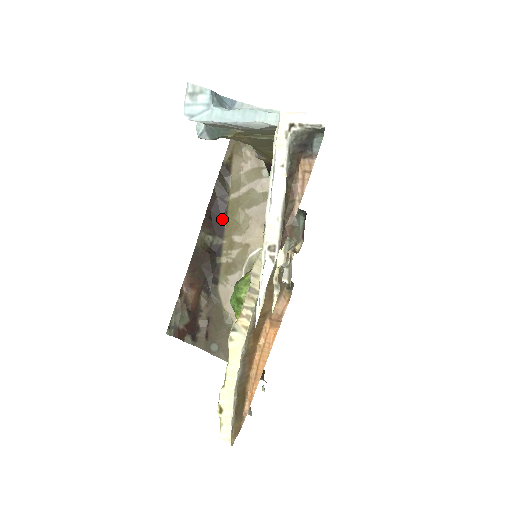
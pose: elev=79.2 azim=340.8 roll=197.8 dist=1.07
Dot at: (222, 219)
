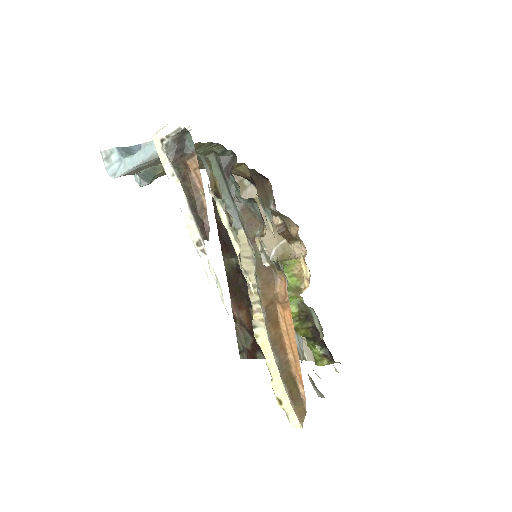
Dot at: occluded
